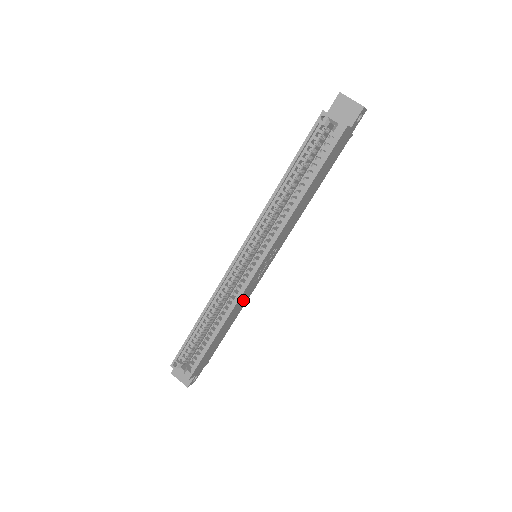
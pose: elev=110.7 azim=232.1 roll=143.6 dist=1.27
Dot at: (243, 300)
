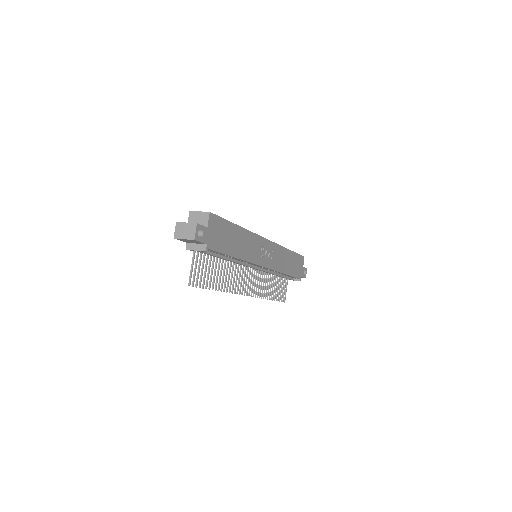
Dot at: (250, 248)
